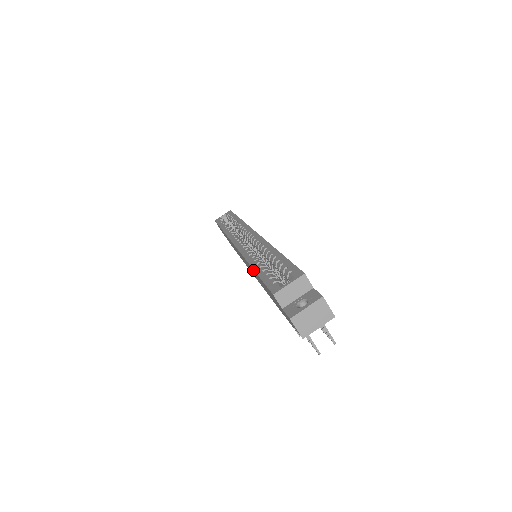
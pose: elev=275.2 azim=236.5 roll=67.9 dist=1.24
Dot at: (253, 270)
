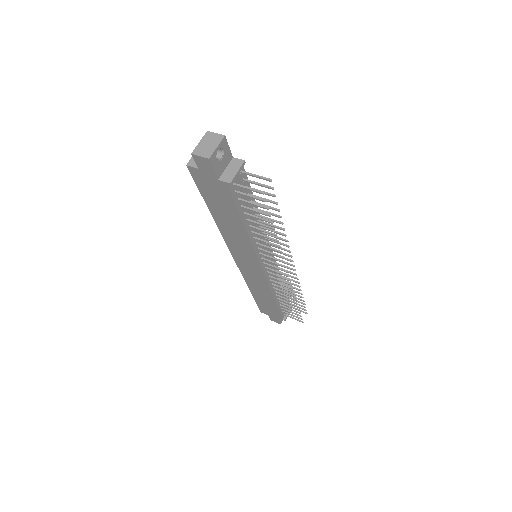
Dot at: (215, 217)
